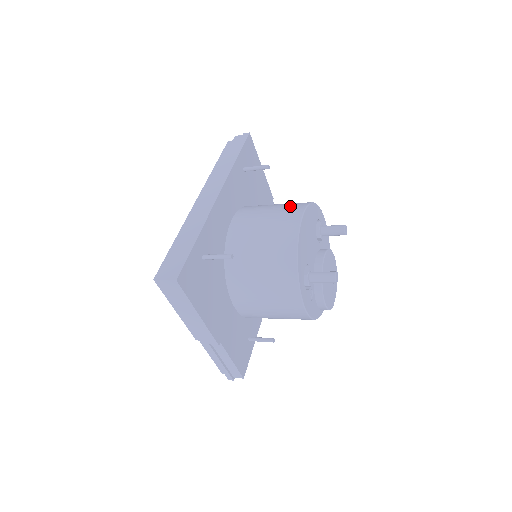
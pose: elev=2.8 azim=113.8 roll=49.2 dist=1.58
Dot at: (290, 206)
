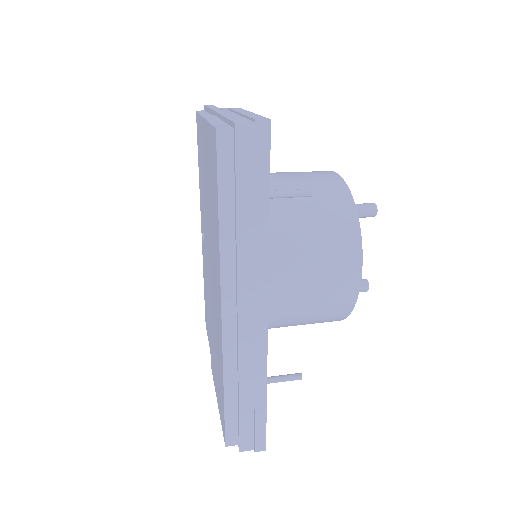
Dot at: (338, 246)
